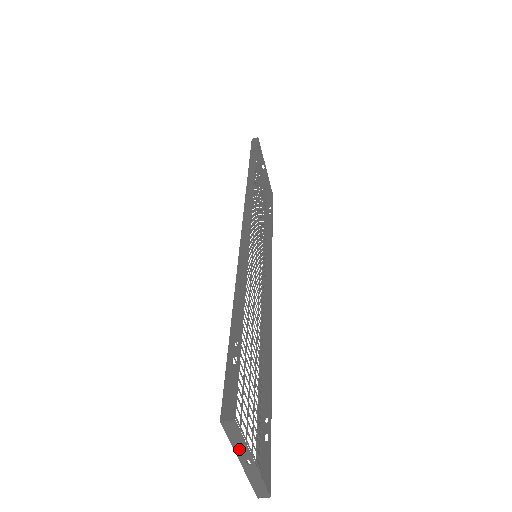
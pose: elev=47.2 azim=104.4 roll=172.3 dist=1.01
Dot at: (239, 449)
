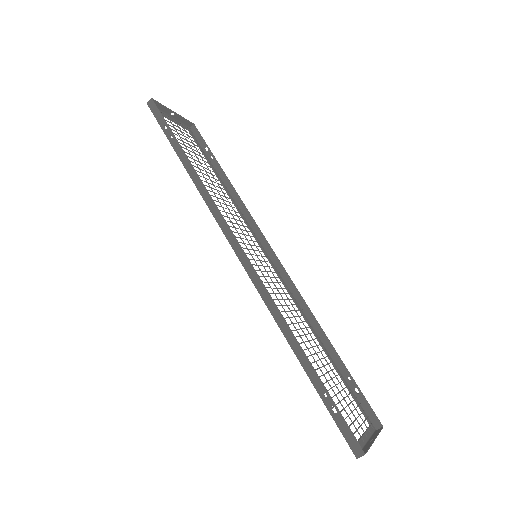
Dot at: (367, 447)
